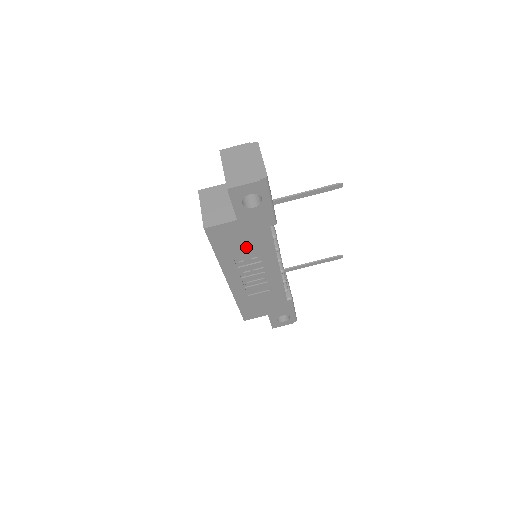
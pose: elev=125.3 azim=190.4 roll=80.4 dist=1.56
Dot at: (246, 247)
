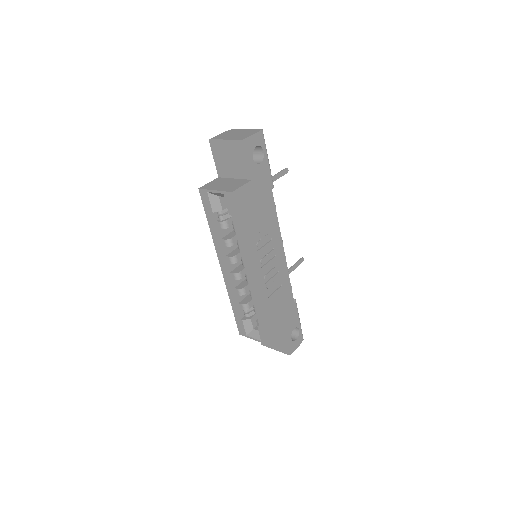
Dot at: (260, 219)
